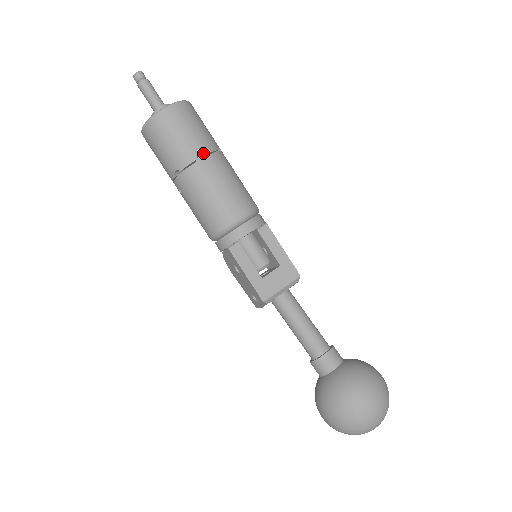
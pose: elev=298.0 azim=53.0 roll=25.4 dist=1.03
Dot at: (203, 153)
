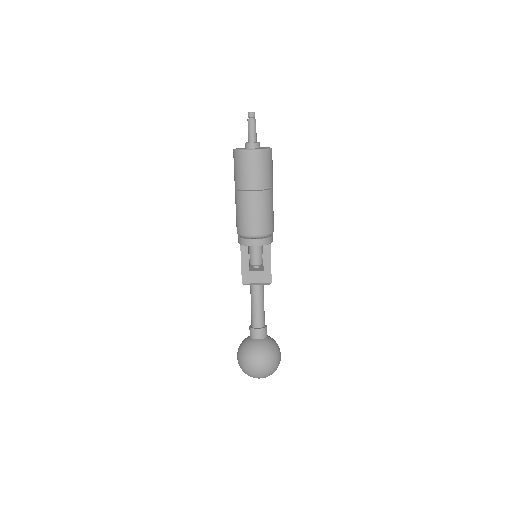
Dot at: (256, 188)
